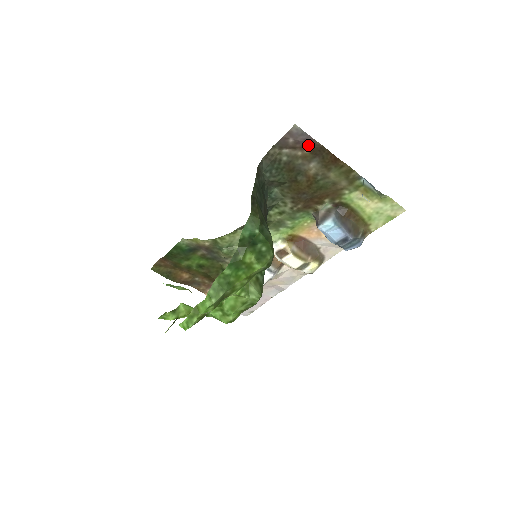
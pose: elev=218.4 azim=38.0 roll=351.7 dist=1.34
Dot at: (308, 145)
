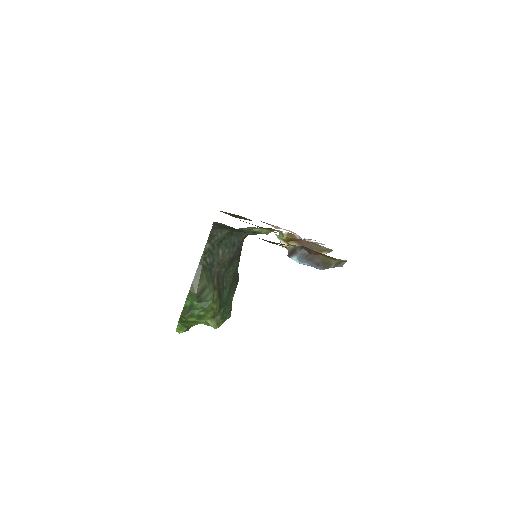
Dot at: occluded
